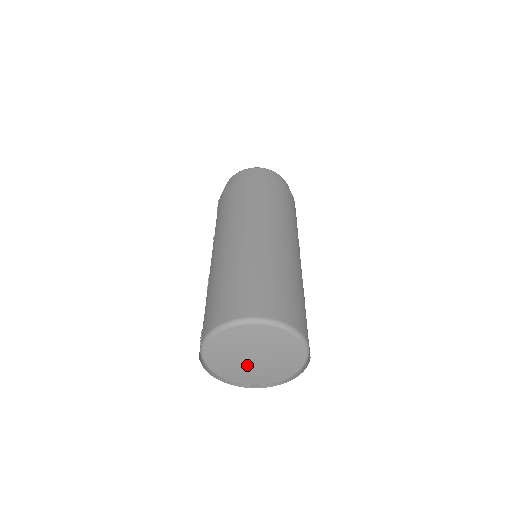
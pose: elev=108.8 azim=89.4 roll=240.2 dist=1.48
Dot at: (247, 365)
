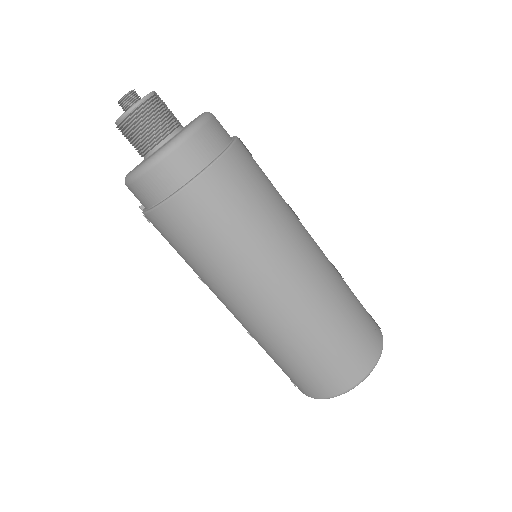
Dot at: occluded
